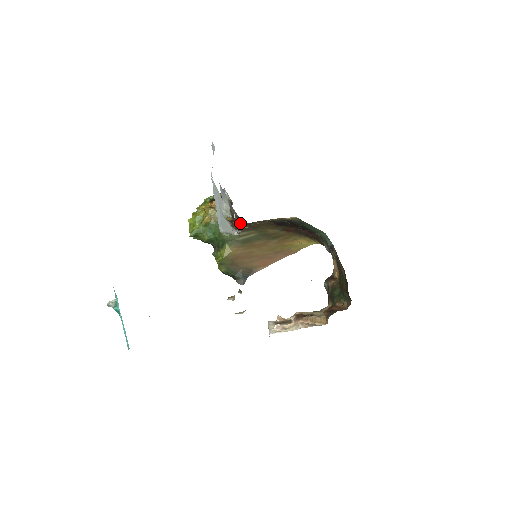
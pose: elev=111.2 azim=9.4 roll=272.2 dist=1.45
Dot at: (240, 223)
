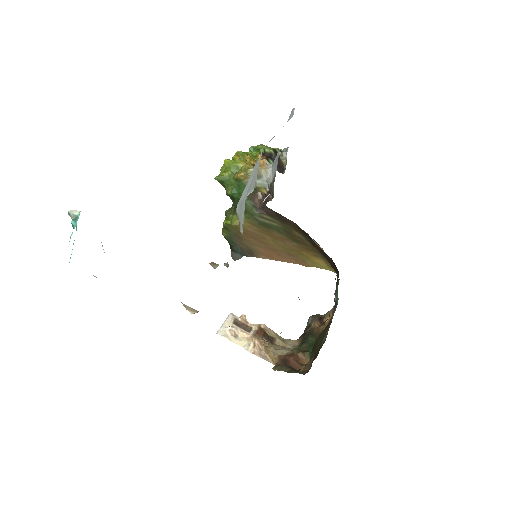
Dot at: occluded
